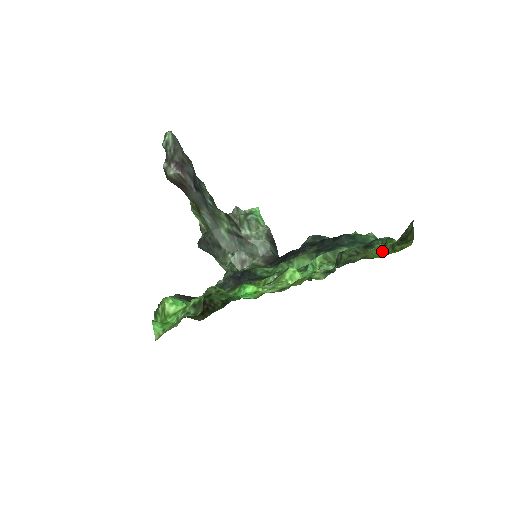
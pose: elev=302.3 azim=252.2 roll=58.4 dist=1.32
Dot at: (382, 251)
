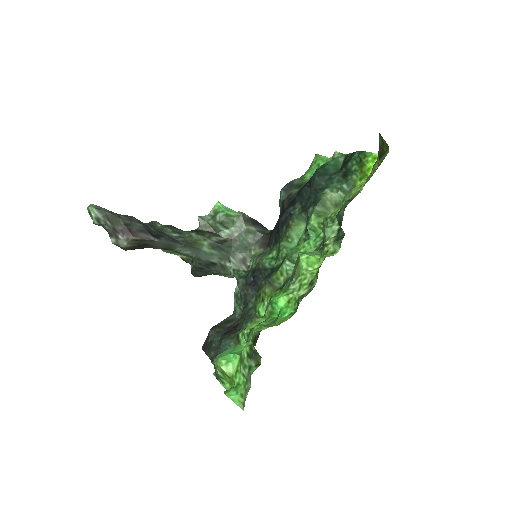
Dot at: (368, 179)
